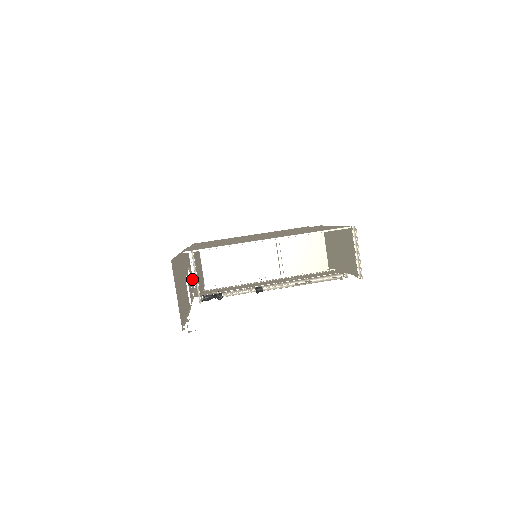
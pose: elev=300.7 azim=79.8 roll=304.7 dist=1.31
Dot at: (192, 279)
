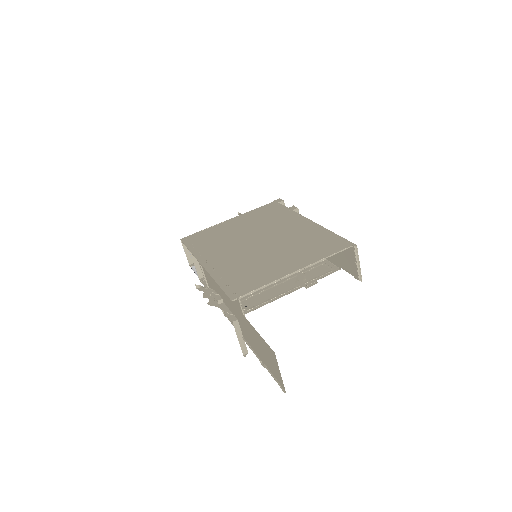
Dot at: occluded
